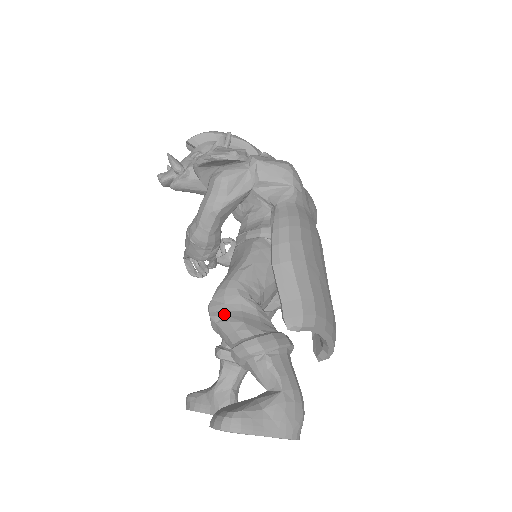
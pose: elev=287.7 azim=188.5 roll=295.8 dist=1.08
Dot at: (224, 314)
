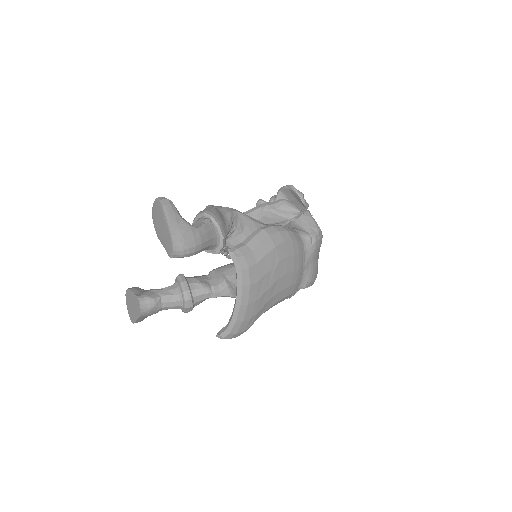
Dot at: (215, 207)
